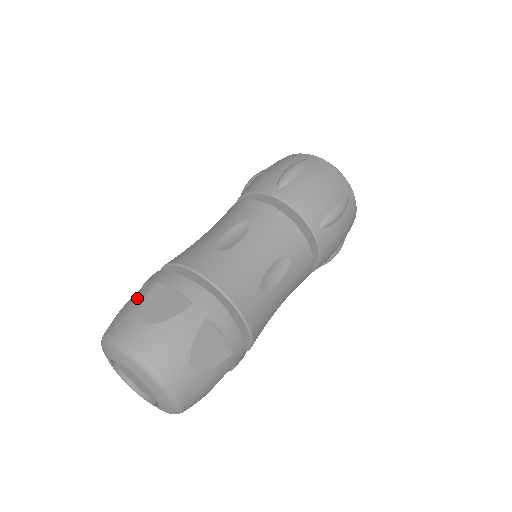
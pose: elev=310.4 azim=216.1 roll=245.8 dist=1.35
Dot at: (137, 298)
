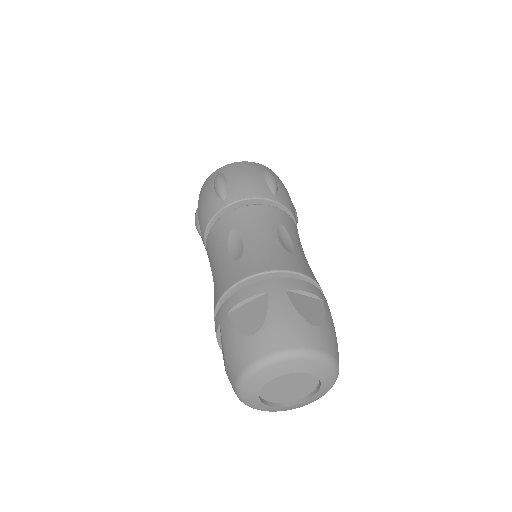
Dot at: (284, 308)
